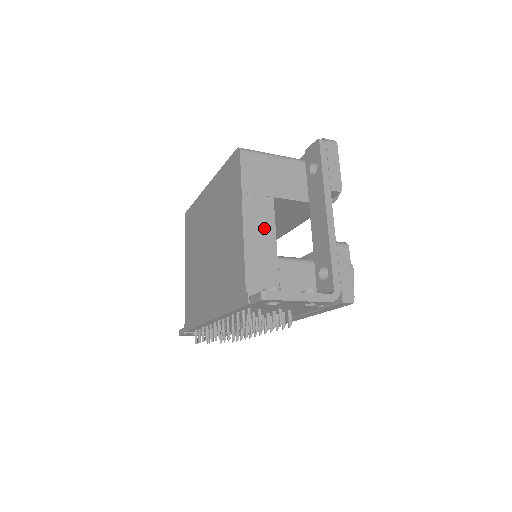
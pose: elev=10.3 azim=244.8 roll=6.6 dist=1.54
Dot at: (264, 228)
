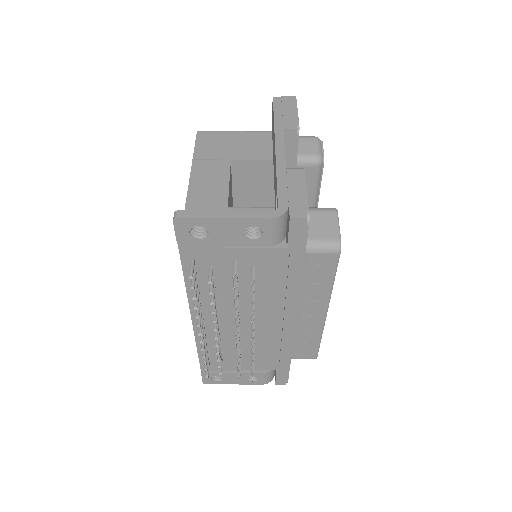
Dot at: (215, 184)
